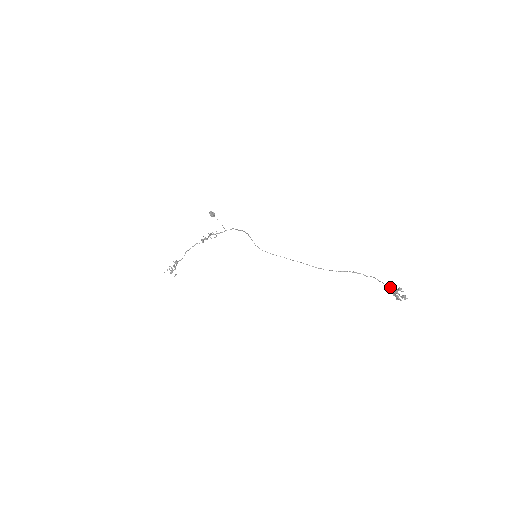
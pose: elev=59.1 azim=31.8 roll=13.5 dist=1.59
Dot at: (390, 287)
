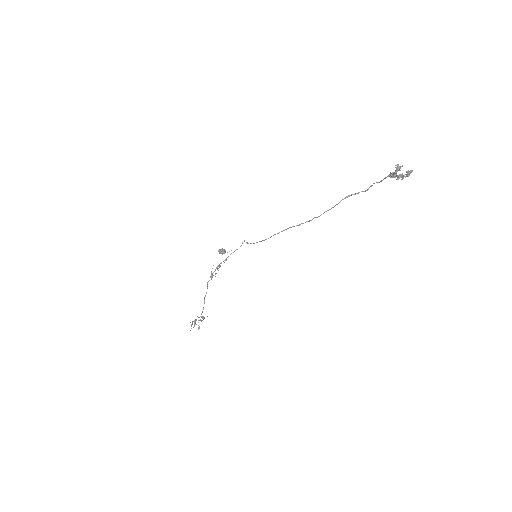
Dot at: (388, 175)
